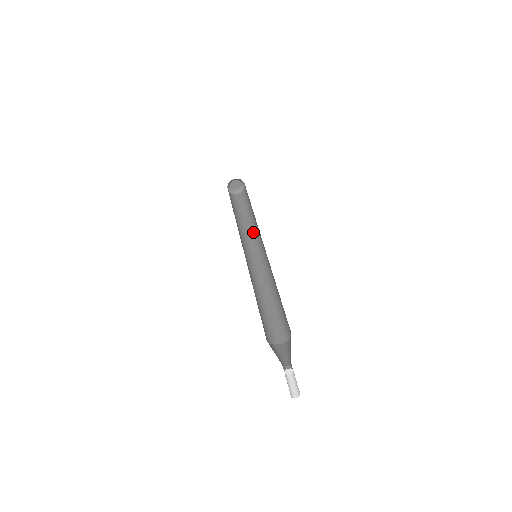
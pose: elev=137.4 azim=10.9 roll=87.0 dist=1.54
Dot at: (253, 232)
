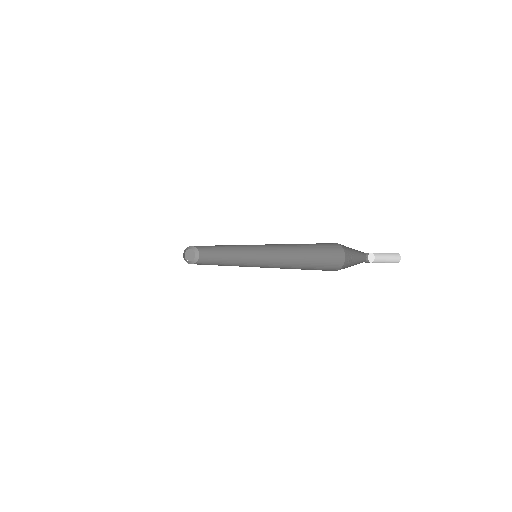
Dot at: occluded
